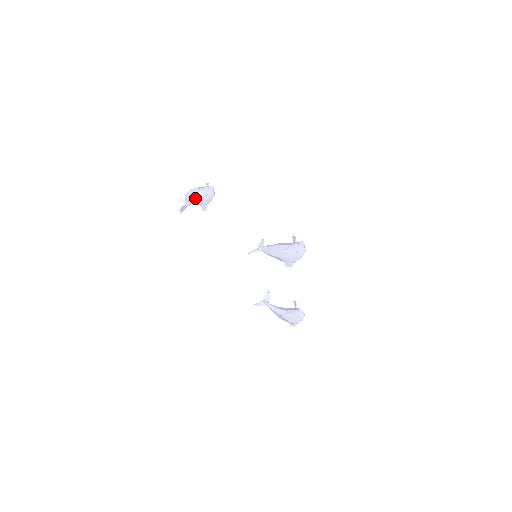
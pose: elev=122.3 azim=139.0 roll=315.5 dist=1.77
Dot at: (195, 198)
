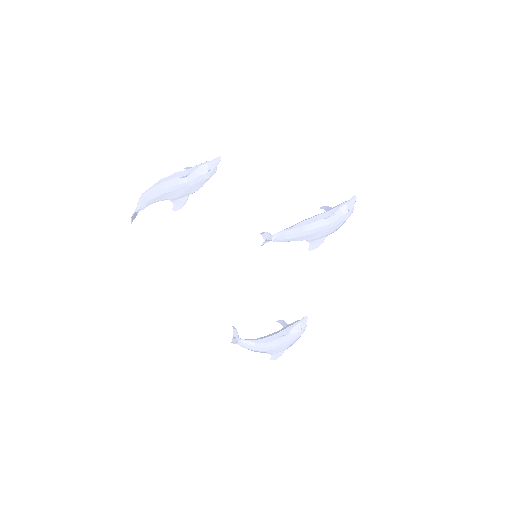
Dot at: (182, 182)
